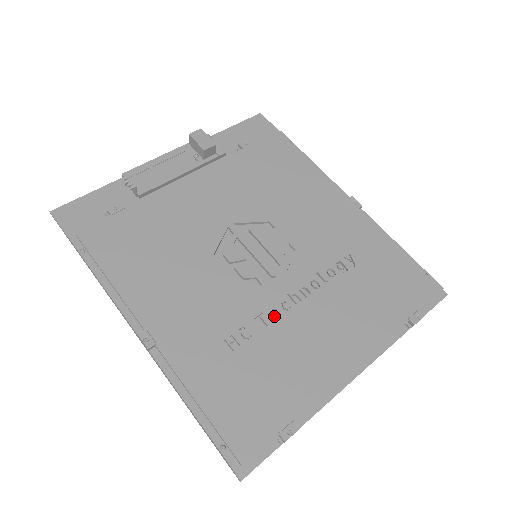
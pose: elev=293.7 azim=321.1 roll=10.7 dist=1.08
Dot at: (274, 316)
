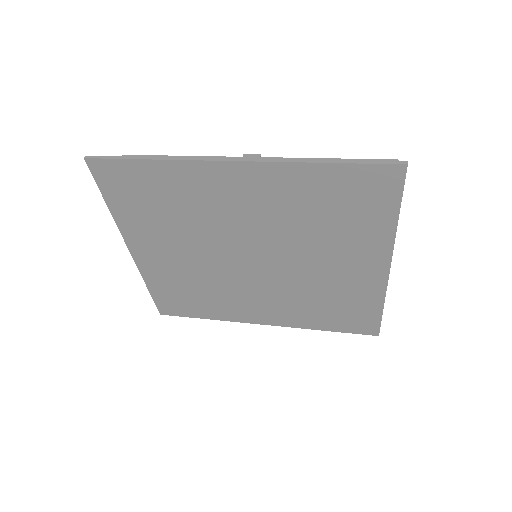
Dot at: occluded
